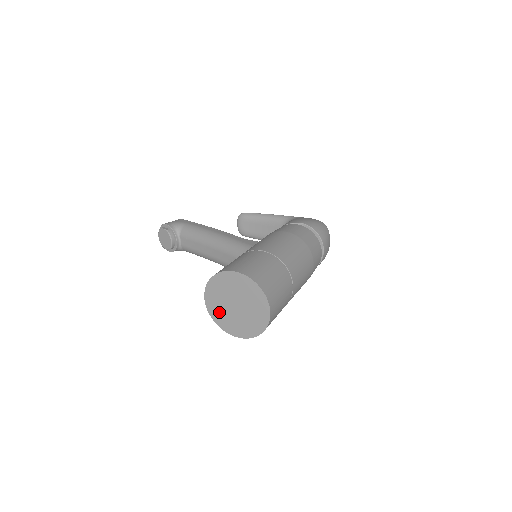
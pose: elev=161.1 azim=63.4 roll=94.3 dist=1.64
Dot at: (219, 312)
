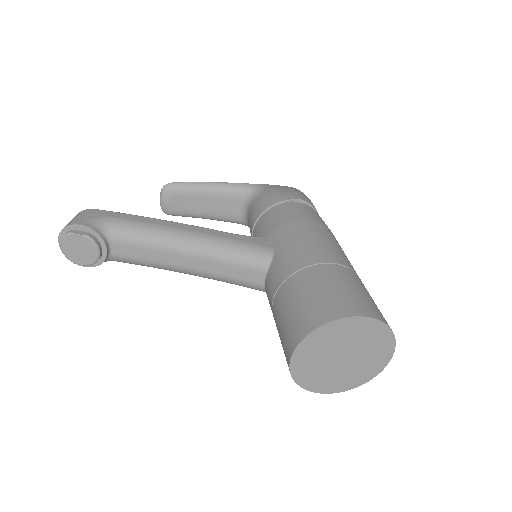
Dot at: (311, 371)
